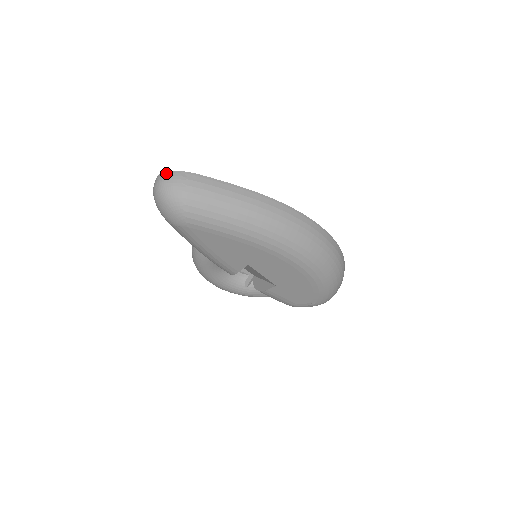
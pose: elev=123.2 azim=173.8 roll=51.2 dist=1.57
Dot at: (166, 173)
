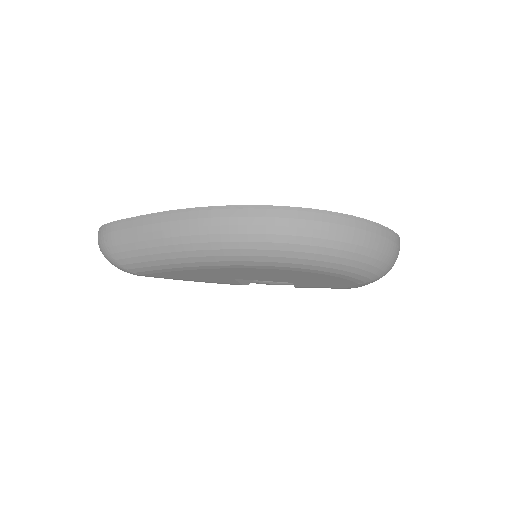
Dot at: (98, 232)
